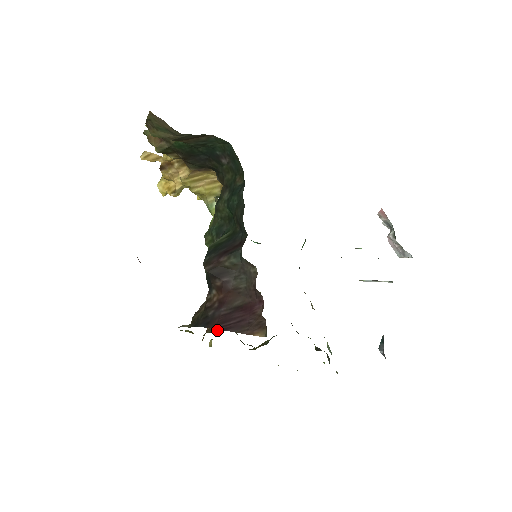
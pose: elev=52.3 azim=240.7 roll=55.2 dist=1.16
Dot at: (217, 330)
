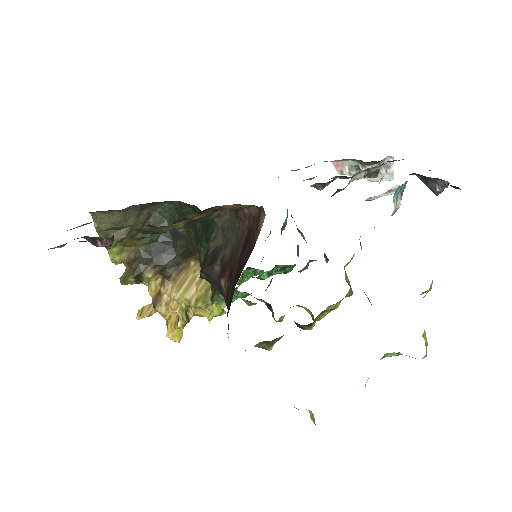
Dot at: occluded
